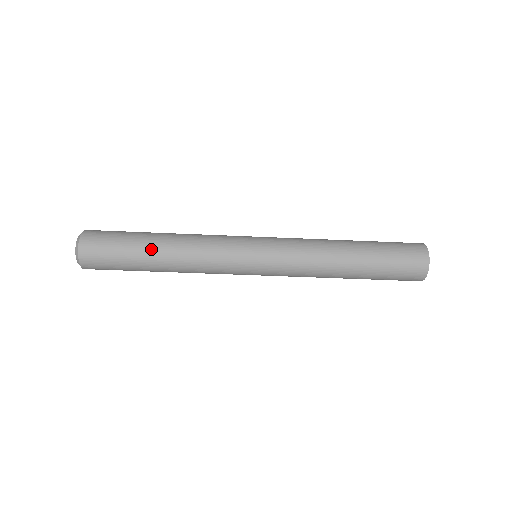
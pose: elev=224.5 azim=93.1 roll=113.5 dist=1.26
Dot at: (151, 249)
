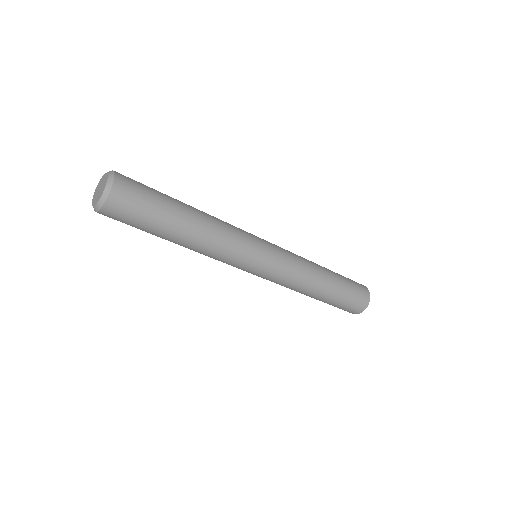
Dot at: (174, 235)
